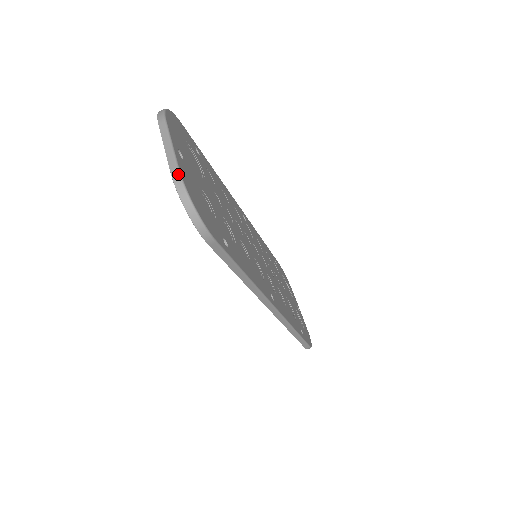
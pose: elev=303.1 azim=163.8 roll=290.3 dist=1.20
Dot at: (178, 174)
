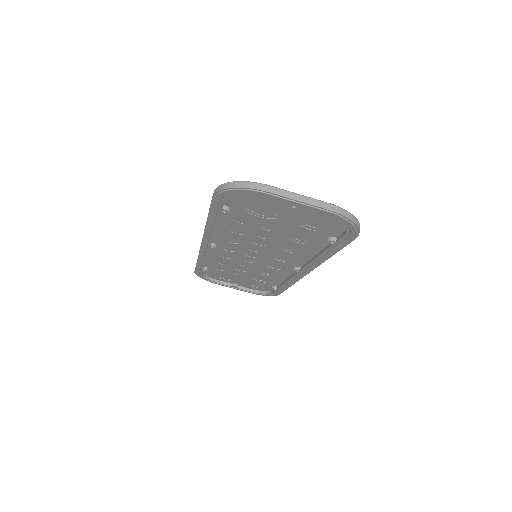
Dot at: (336, 206)
